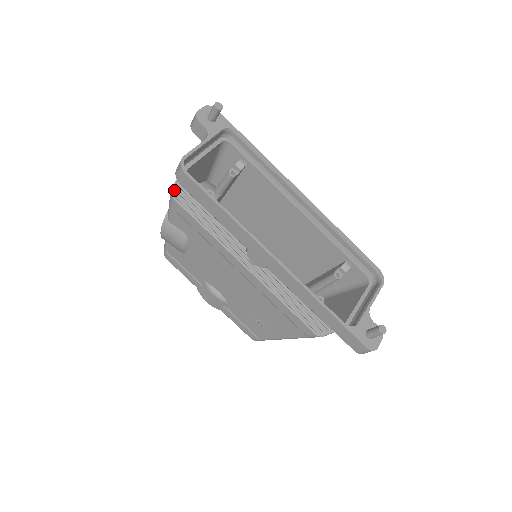
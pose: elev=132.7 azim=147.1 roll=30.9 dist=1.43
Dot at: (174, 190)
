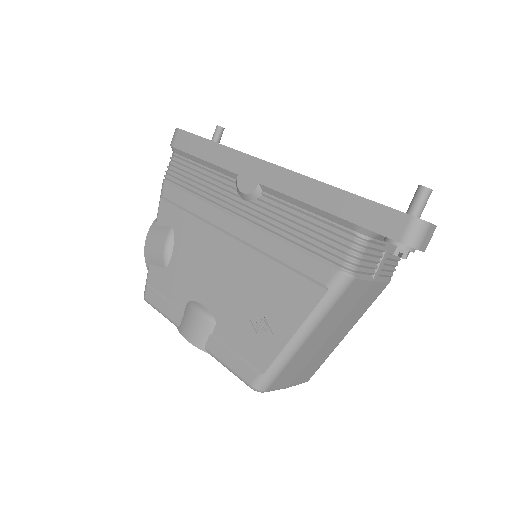
Dot at: (167, 170)
